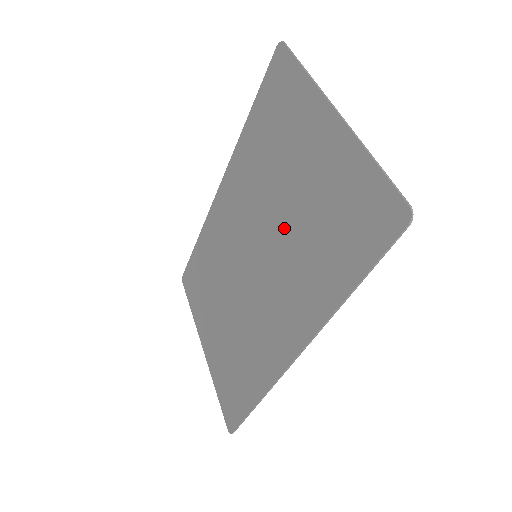
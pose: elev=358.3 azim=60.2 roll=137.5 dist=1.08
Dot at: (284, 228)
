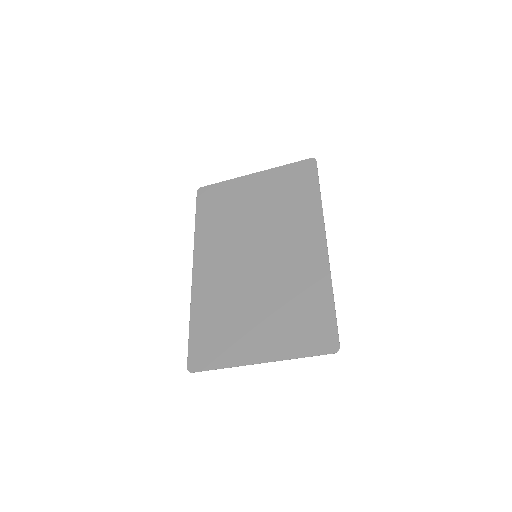
Dot at: (265, 221)
